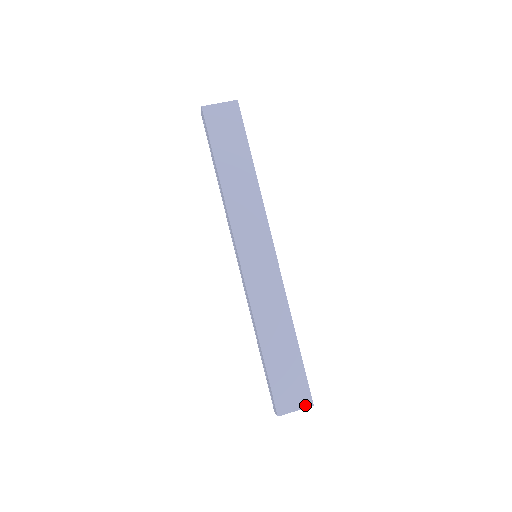
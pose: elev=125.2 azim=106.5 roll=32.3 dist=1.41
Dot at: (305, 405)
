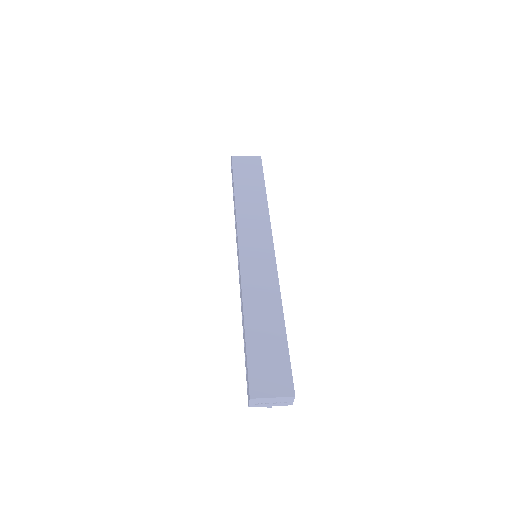
Dot at: (285, 393)
